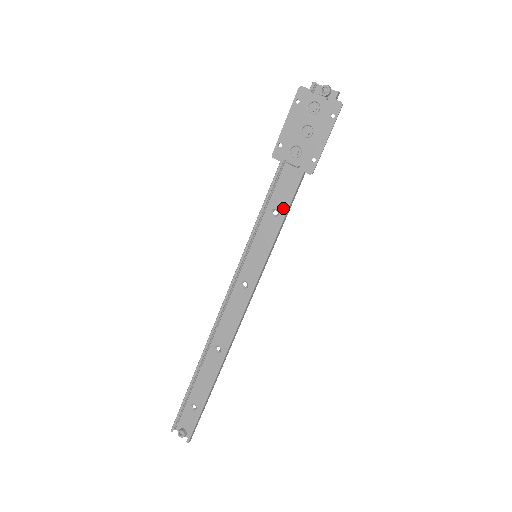
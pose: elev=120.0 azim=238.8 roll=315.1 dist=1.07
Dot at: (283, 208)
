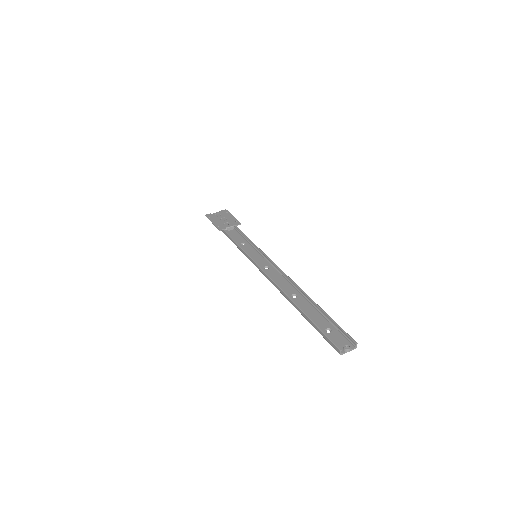
Dot at: (244, 241)
